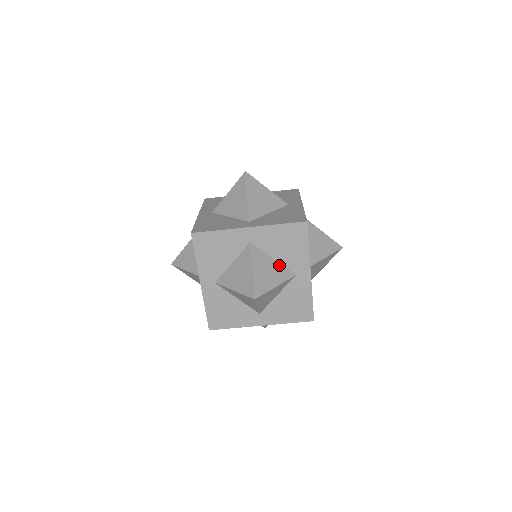
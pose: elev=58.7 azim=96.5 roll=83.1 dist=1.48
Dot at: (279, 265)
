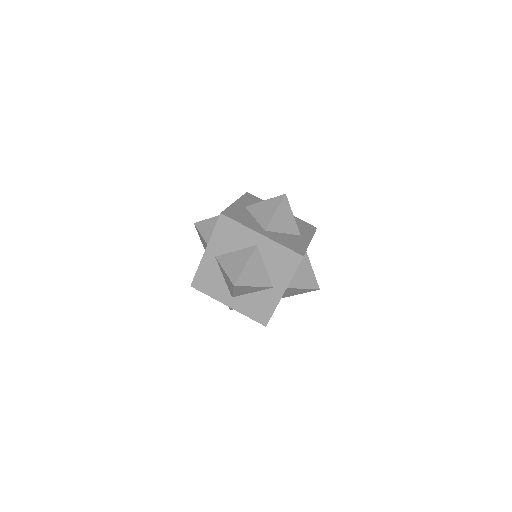
Dot at: (266, 273)
